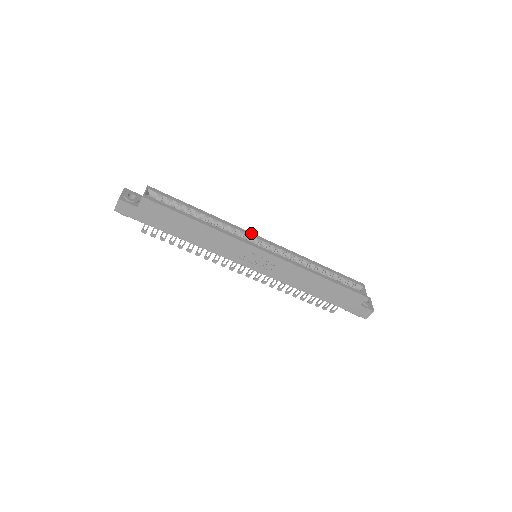
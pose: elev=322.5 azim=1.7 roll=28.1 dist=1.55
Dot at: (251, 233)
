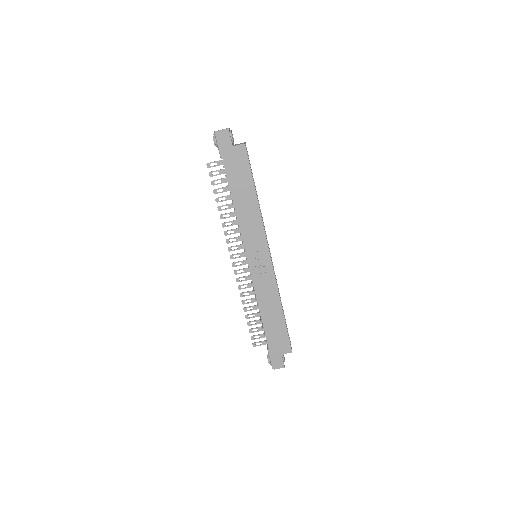
Dot at: occluded
